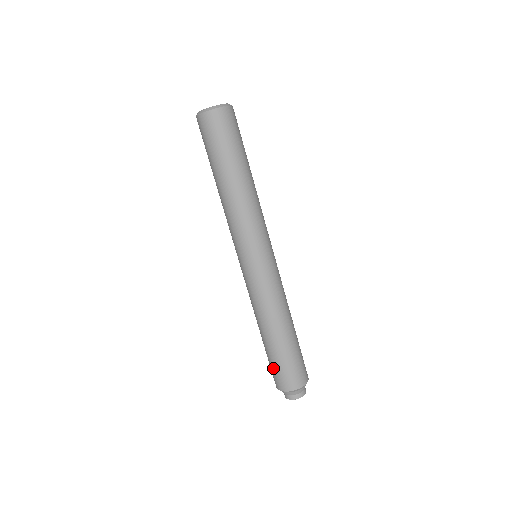
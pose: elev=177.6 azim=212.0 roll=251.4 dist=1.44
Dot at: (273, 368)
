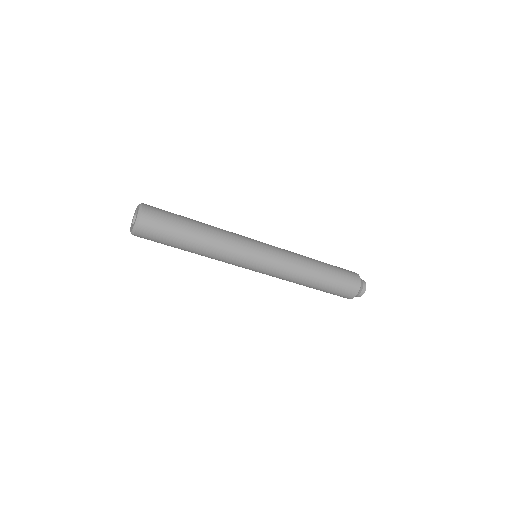
Dot at: occluded
